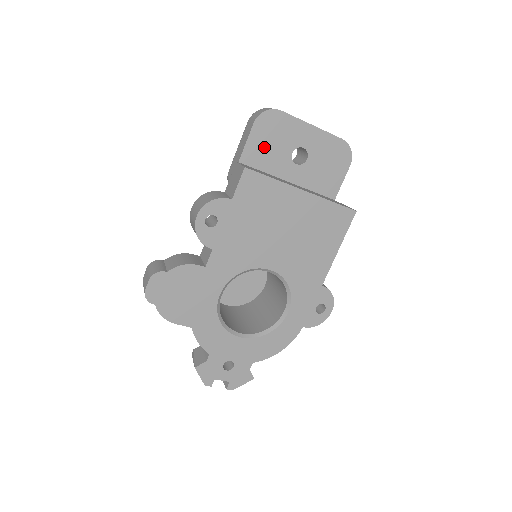
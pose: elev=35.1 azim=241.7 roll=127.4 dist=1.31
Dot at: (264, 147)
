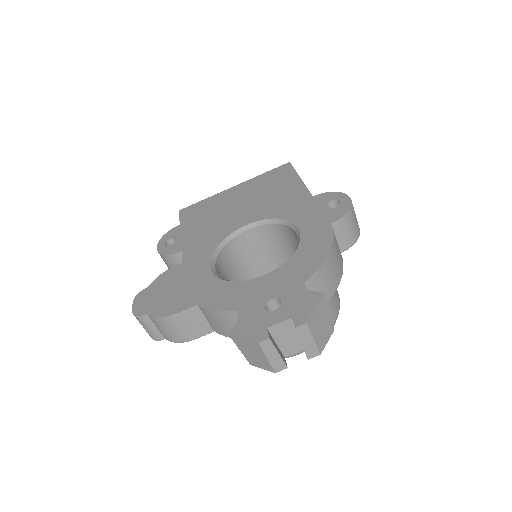
Dot at: occluded
